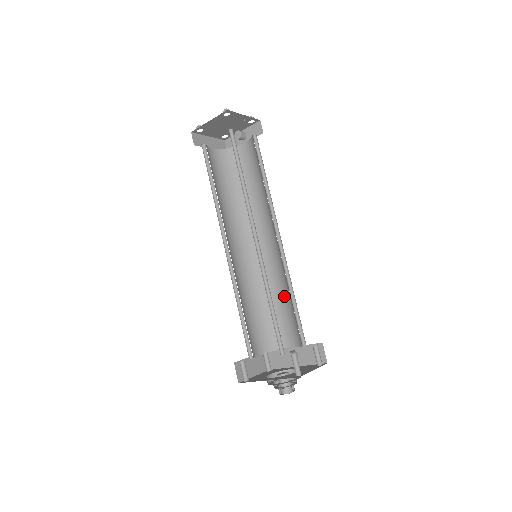
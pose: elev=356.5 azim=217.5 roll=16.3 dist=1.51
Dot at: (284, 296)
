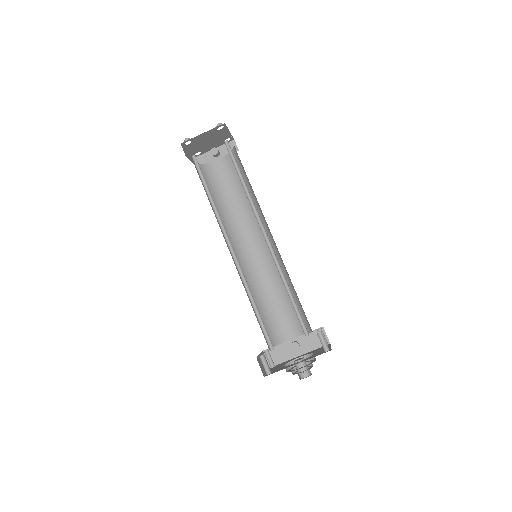
Dot at: (279, 293)
